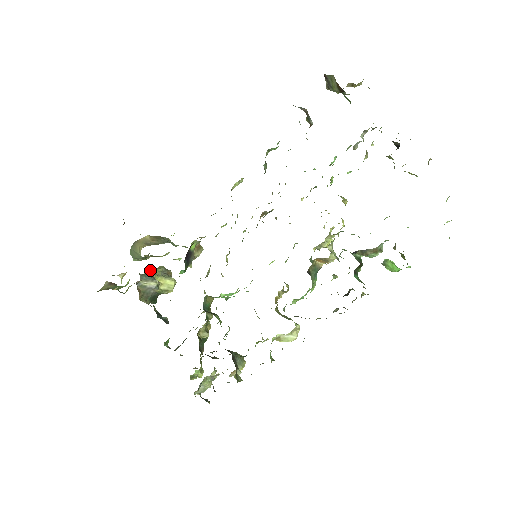
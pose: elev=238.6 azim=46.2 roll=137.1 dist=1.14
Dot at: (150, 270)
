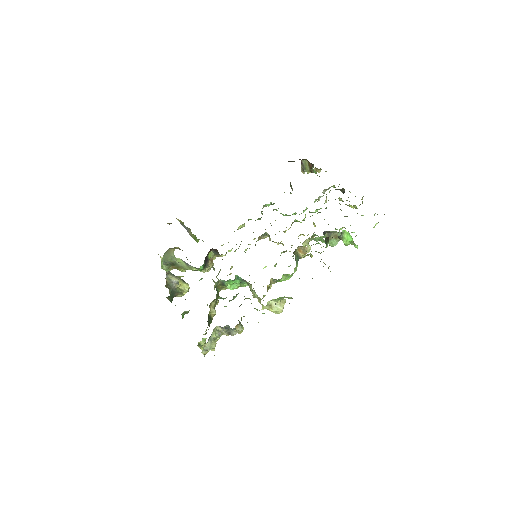
Dot at: occluded
